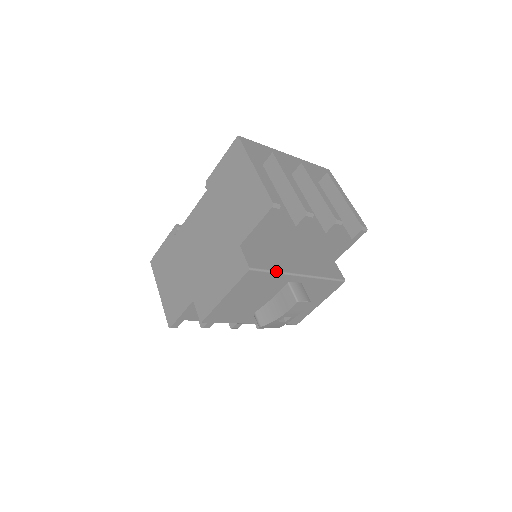
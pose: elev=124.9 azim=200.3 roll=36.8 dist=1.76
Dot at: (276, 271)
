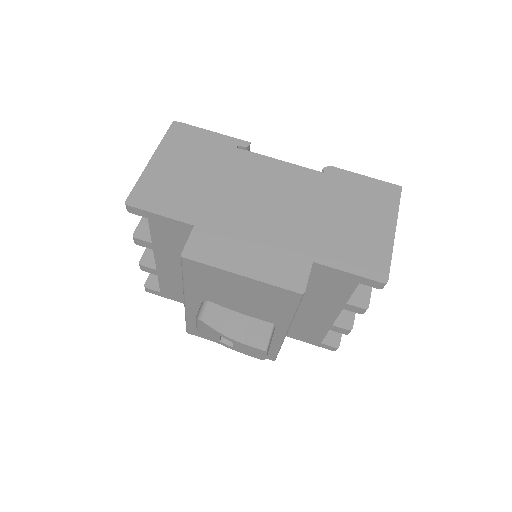
Dot at: occluded
